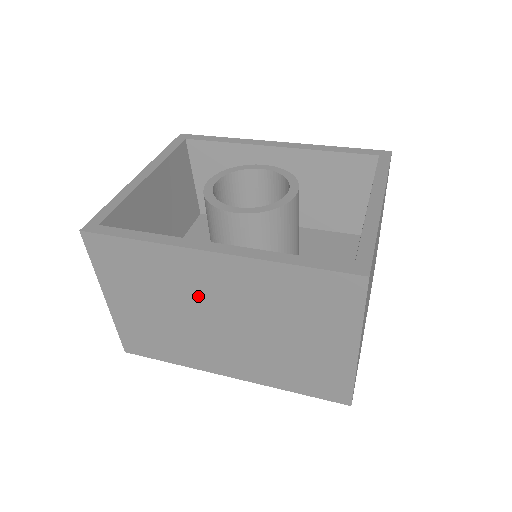
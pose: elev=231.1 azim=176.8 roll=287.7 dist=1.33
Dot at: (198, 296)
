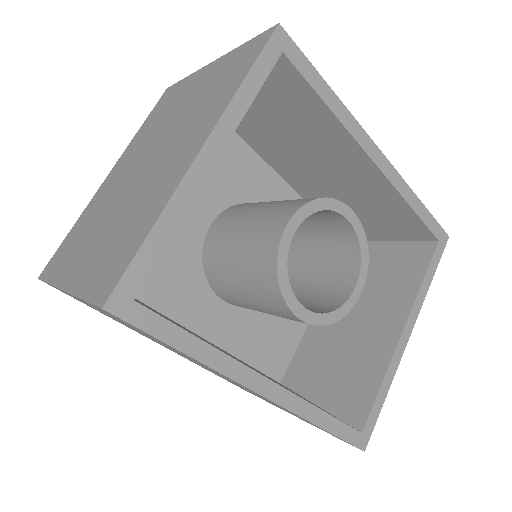
Dot at: occluded
